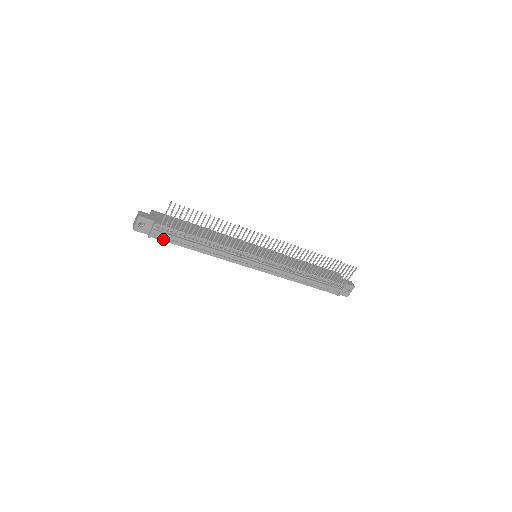
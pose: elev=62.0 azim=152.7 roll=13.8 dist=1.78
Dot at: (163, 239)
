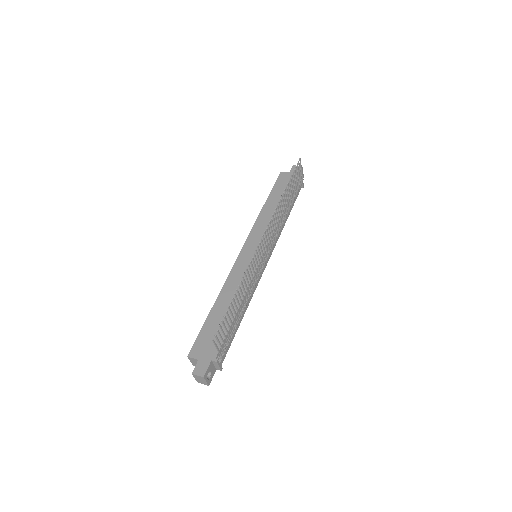
Dot at: occluded
